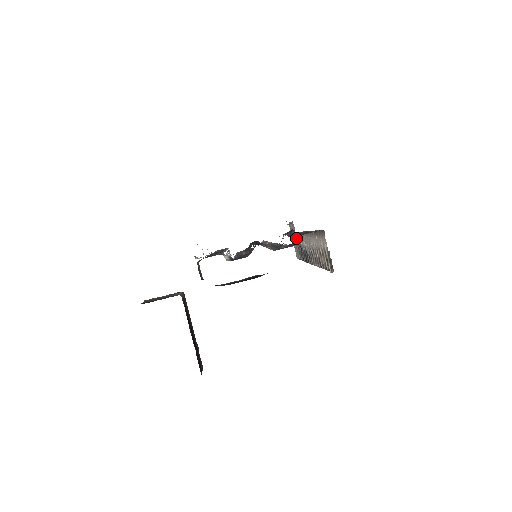
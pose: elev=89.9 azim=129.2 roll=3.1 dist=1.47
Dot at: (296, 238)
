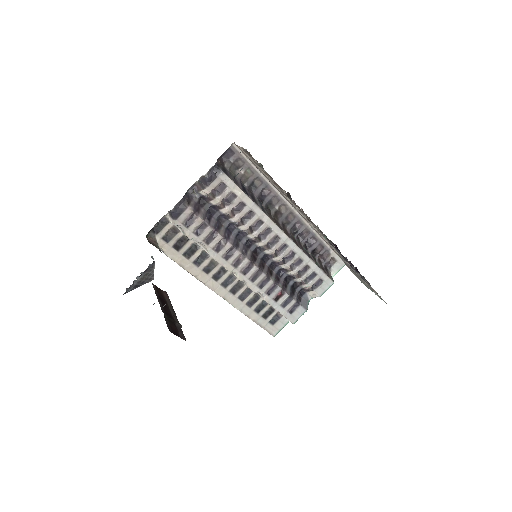
Dot at: occluded
